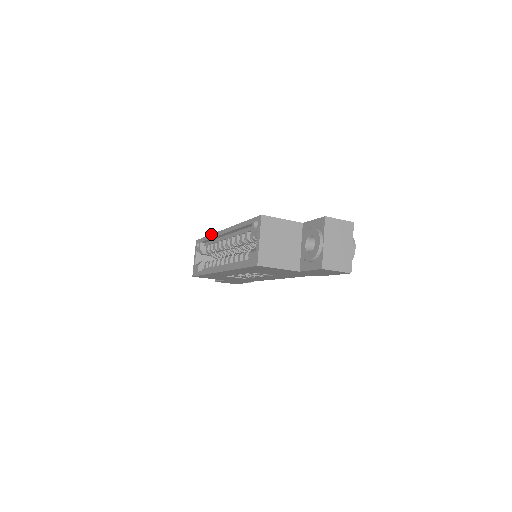
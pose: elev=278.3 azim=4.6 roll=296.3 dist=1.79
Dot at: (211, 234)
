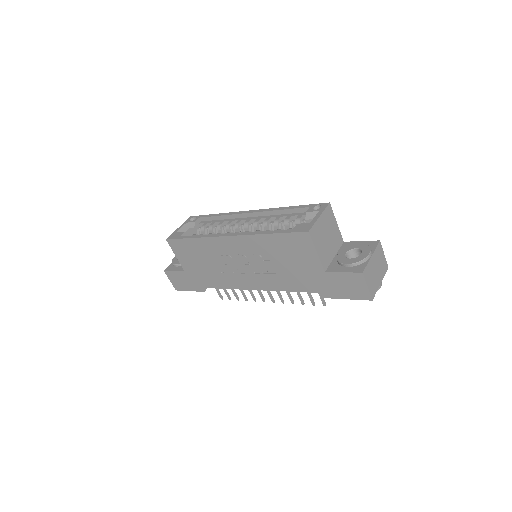
Dot at: occluded
